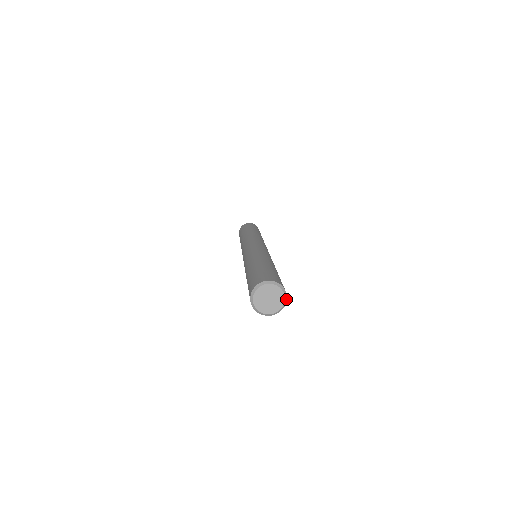
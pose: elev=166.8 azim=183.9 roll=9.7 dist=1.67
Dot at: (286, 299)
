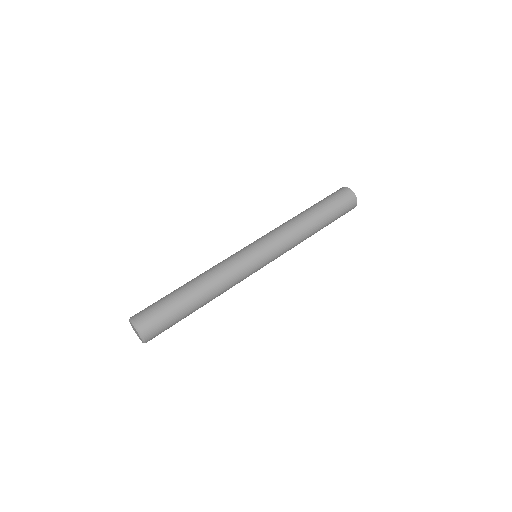
Dot at: occluded
